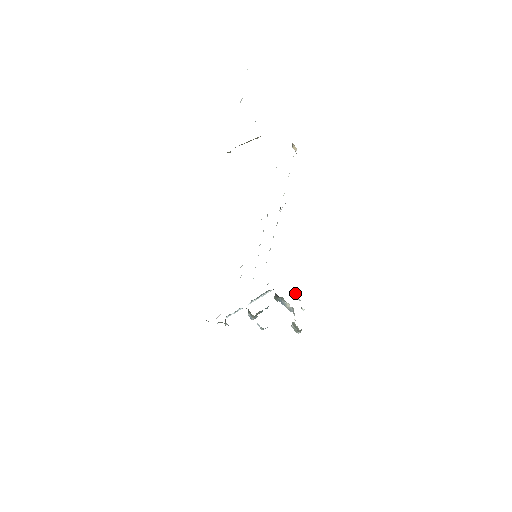
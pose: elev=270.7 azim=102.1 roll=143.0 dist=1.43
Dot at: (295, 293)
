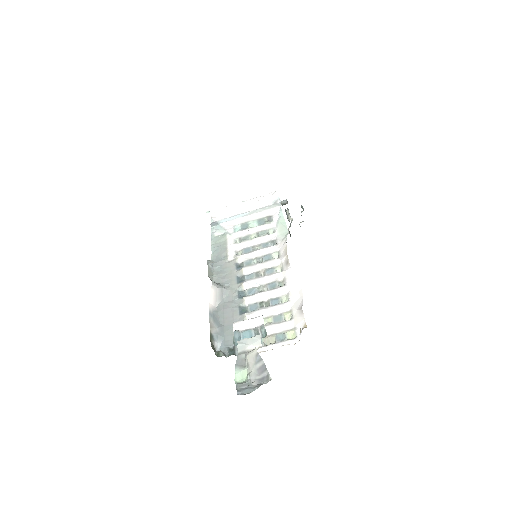
Dot at: (302, 207)
